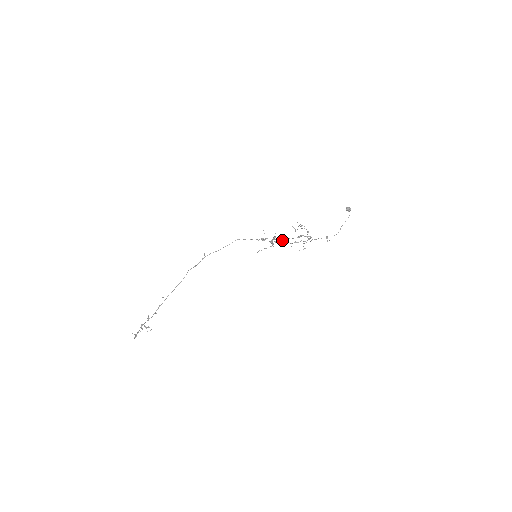
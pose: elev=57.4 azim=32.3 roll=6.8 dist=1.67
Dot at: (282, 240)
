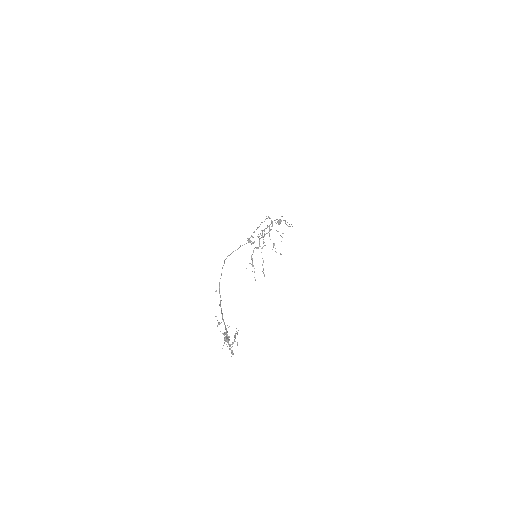
Dot at: (259, 240)
